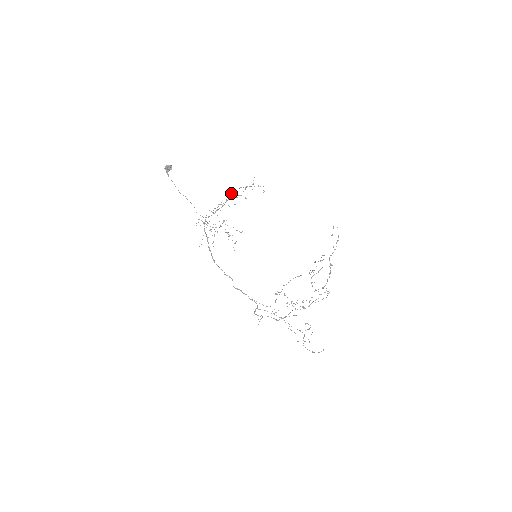
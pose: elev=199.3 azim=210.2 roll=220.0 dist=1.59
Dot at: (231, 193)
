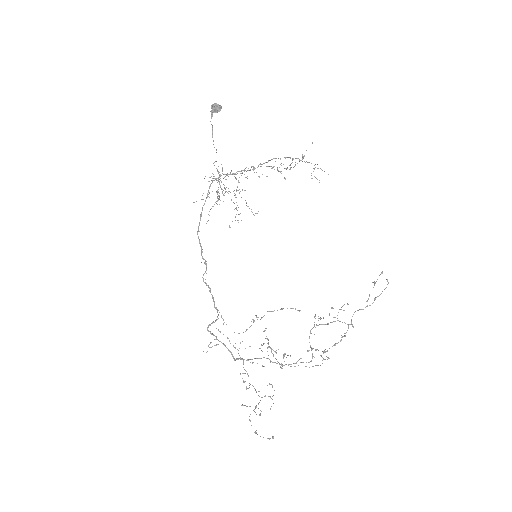
Dot at: occluded
